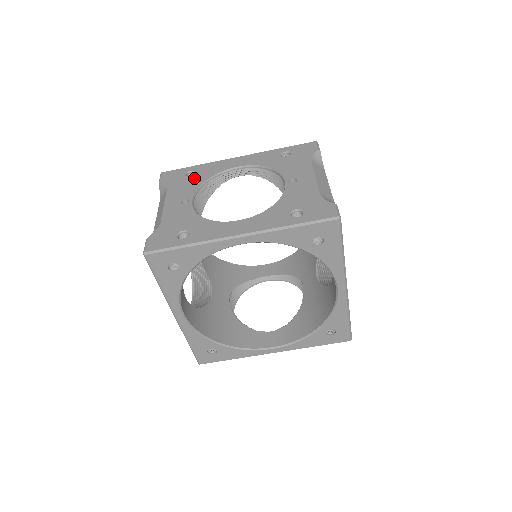
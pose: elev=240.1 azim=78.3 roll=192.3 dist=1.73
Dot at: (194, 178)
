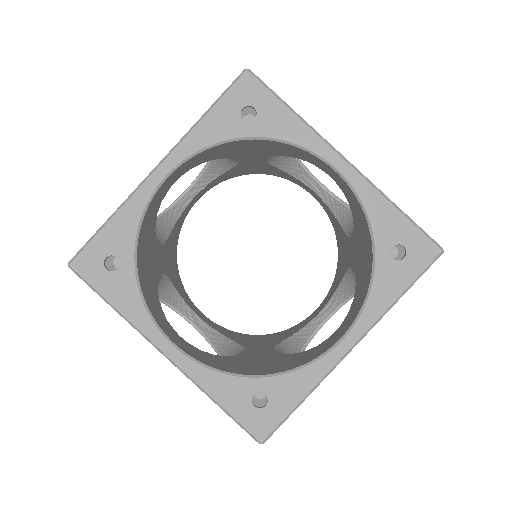
Dot at: occluded
